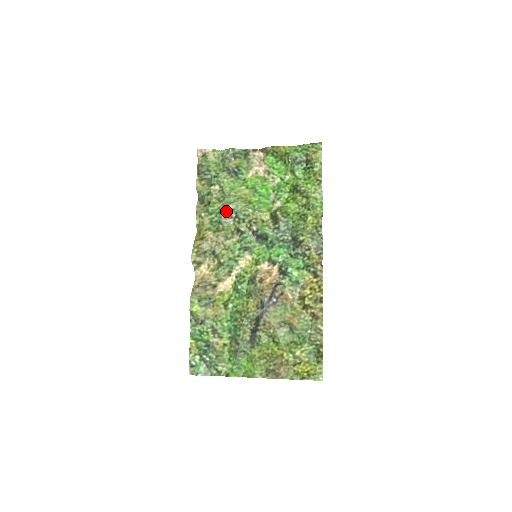
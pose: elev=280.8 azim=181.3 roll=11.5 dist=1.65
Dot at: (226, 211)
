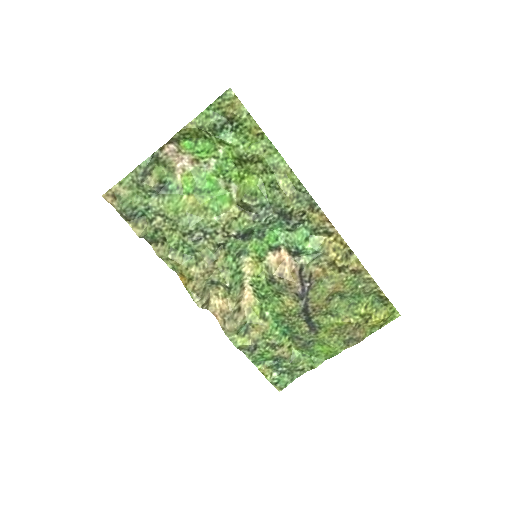
Dot at: (190, 236)
